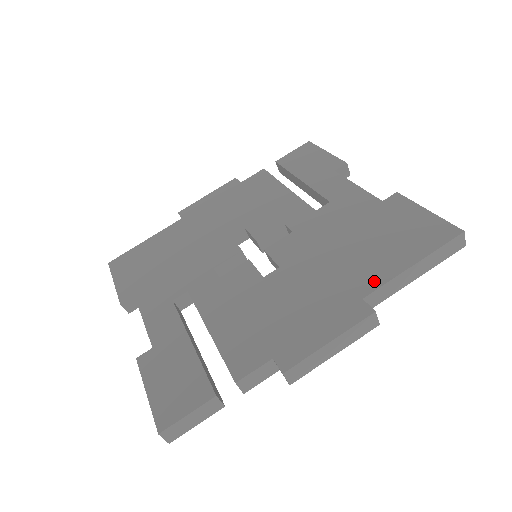
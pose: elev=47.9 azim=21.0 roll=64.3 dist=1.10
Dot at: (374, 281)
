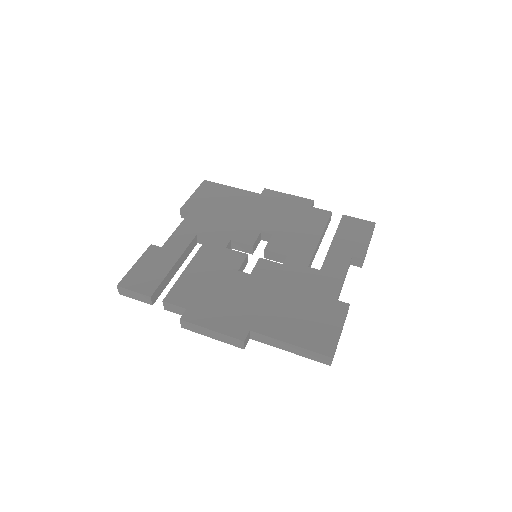
Dot at: (266, 329)
